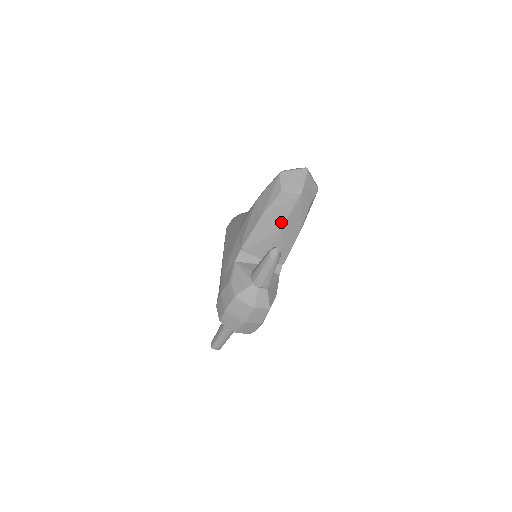
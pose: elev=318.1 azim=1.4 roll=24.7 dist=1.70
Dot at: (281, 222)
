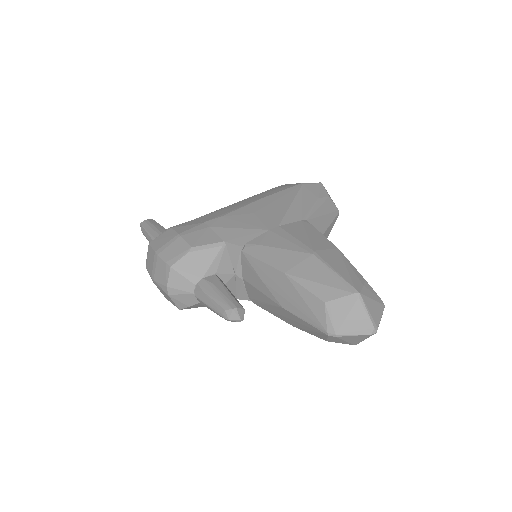
Dot at: (287, 305)
